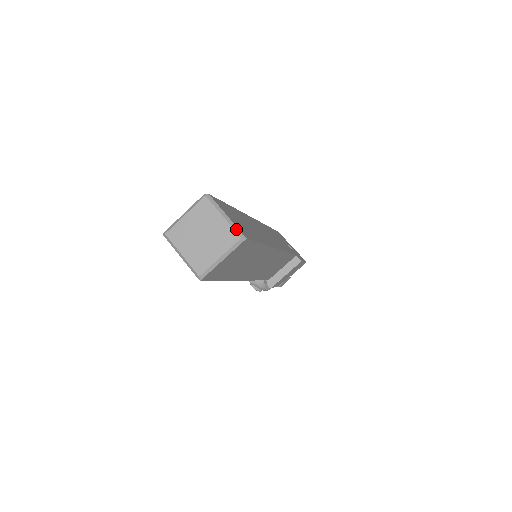
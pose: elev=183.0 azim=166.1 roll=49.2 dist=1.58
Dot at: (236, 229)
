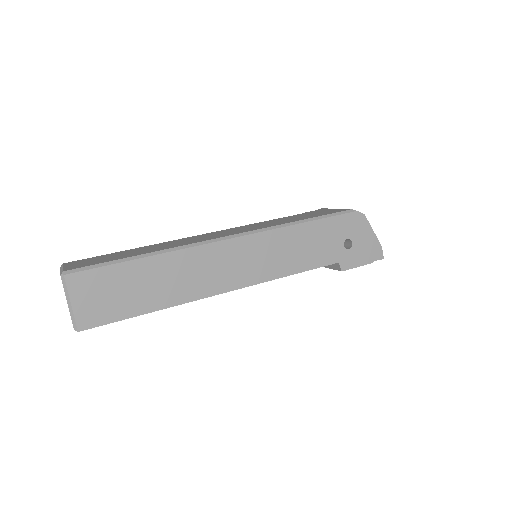
Dot at: (73, 319)
